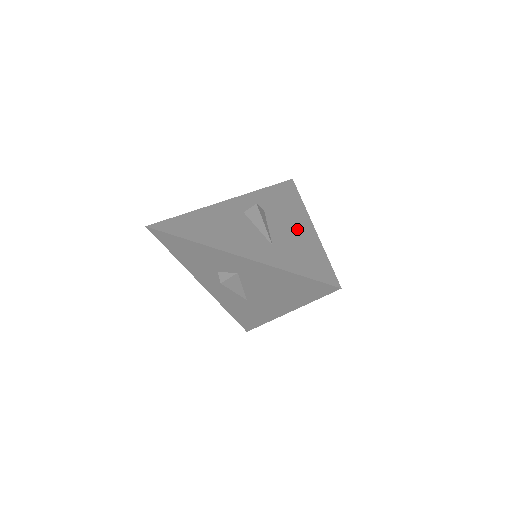
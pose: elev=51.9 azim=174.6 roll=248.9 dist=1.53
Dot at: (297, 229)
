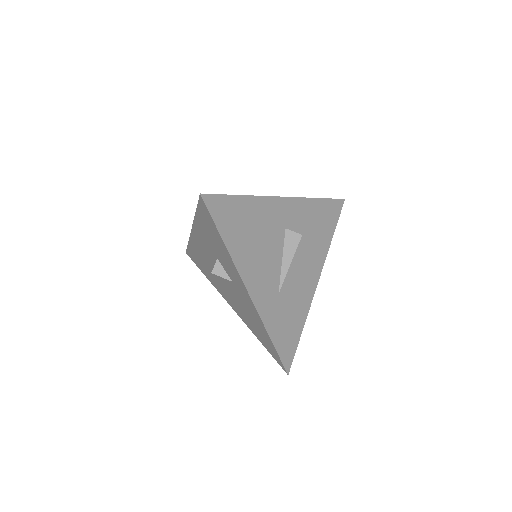
Dot at: (306, 281)
